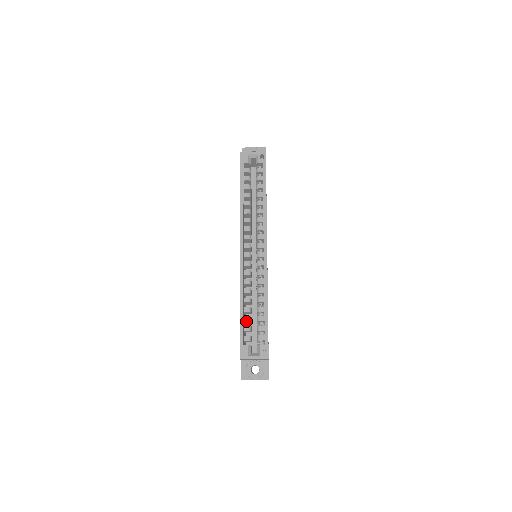
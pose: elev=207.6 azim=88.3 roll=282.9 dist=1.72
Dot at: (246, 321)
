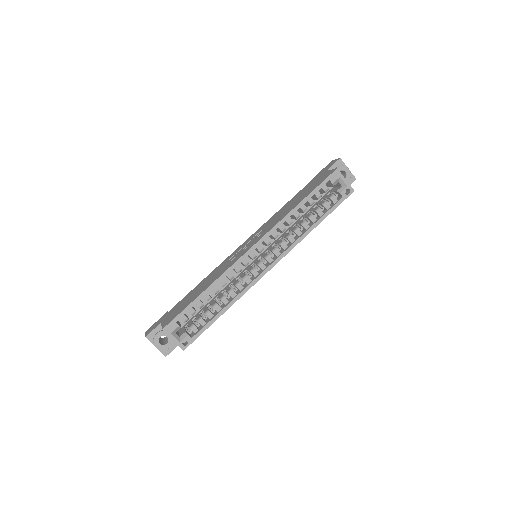
Dot at: (197, 304)
